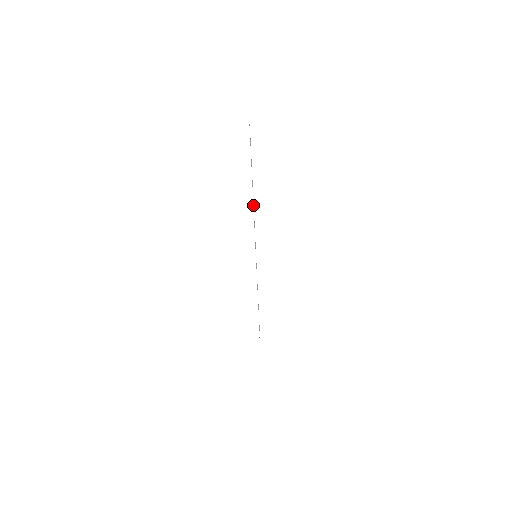
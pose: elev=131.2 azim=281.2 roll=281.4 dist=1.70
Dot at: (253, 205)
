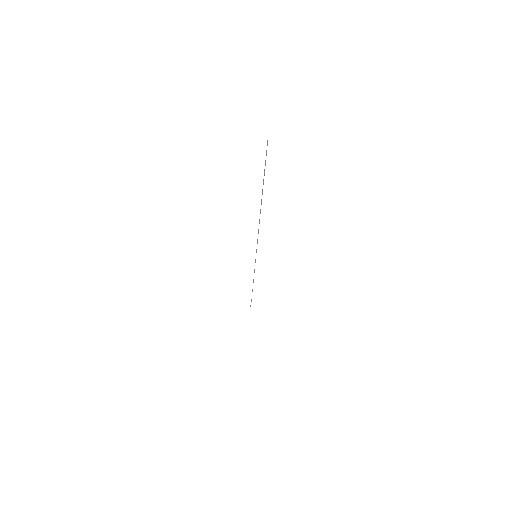
Dot at: occluded
